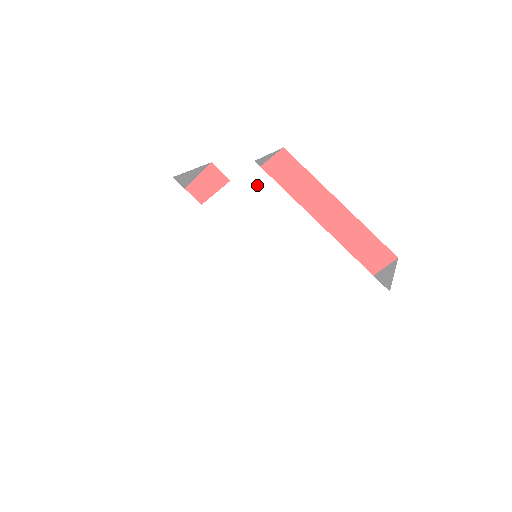
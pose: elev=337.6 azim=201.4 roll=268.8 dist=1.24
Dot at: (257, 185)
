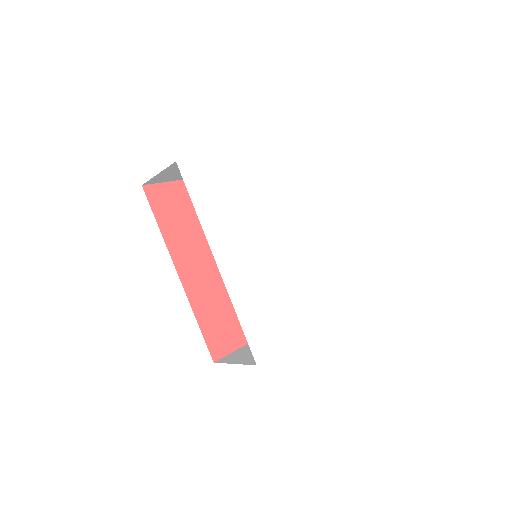
Dot at: (309, 196)
